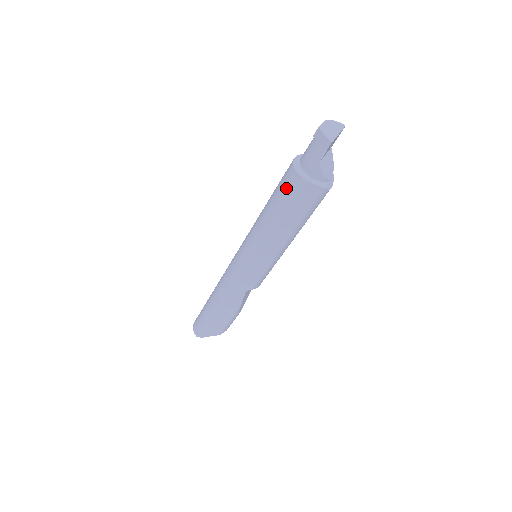
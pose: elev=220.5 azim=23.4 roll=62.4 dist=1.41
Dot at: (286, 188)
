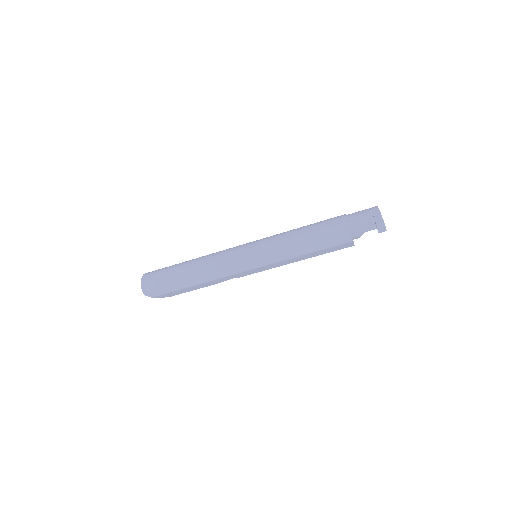
Dot at: (335, 237)
